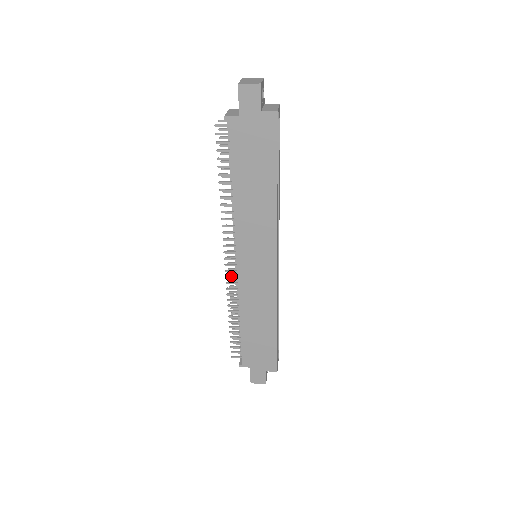
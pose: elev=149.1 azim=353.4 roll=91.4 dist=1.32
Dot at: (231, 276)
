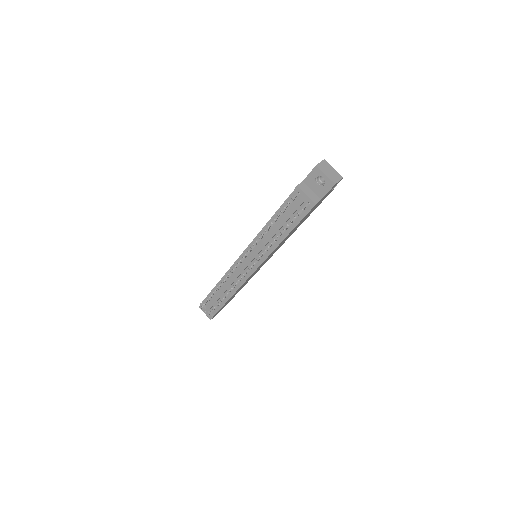
Dot at: occluded
